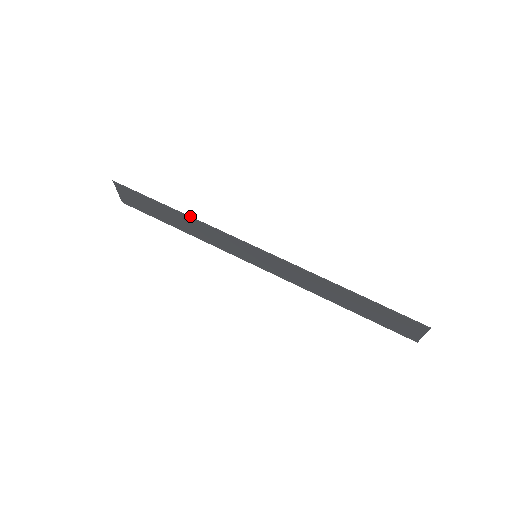
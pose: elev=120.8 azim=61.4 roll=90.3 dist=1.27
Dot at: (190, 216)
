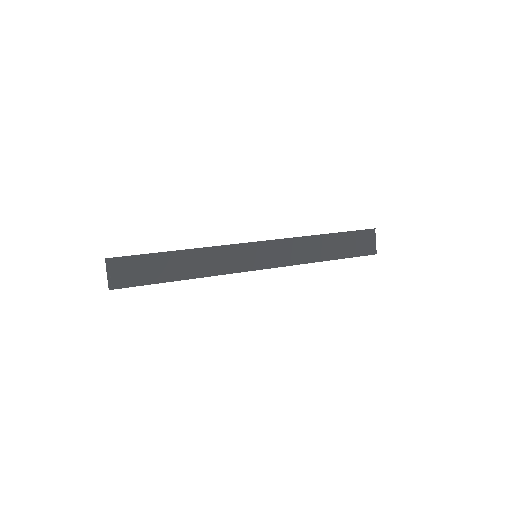
Dot at: (194, 248)
